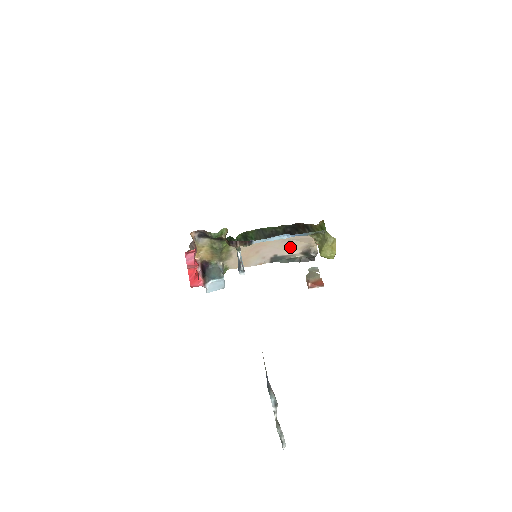
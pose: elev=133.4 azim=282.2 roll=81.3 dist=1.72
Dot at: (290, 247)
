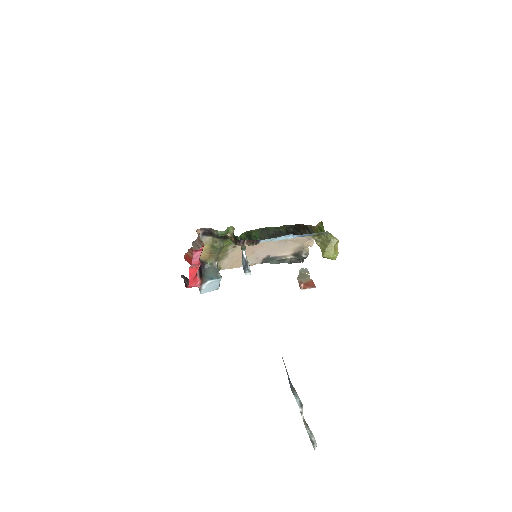
Dot at: (284, 248)
